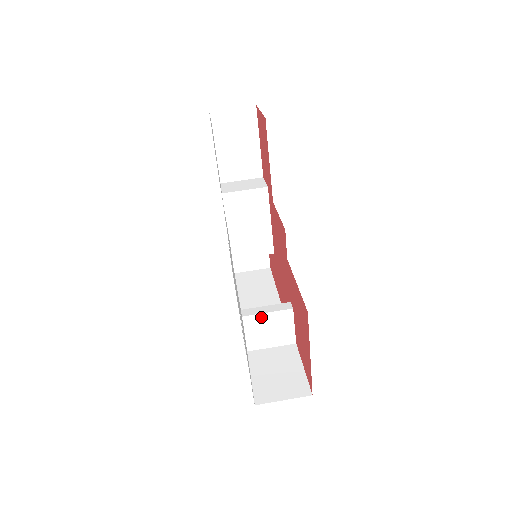
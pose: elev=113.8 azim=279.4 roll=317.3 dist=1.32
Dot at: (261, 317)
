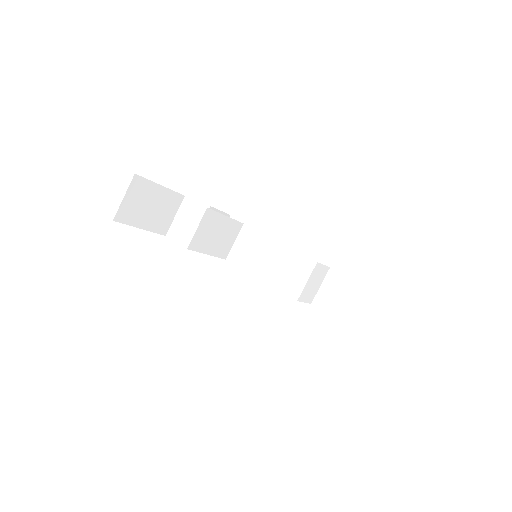
Dot at: (306, 287)
